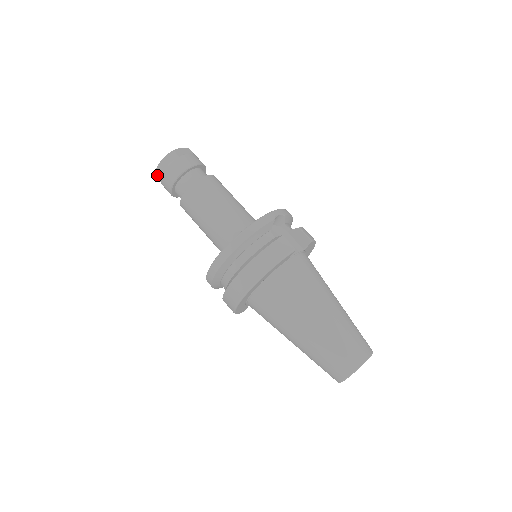
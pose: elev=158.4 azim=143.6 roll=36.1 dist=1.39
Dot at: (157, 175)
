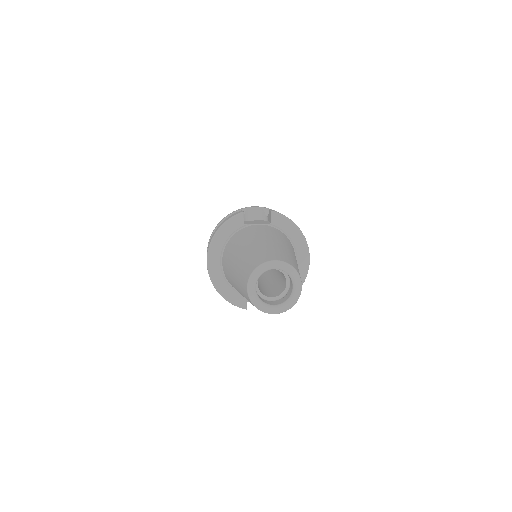
Dot at: occluded
